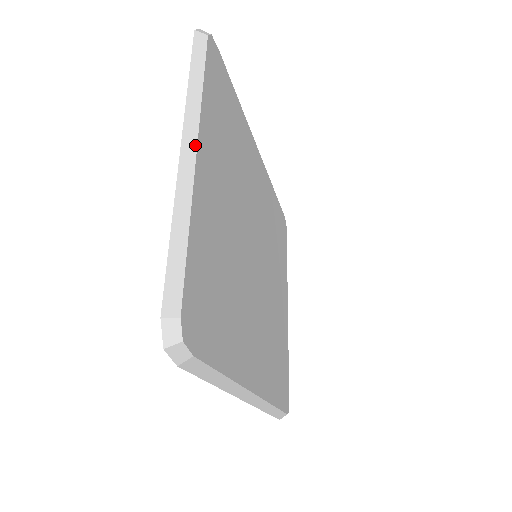
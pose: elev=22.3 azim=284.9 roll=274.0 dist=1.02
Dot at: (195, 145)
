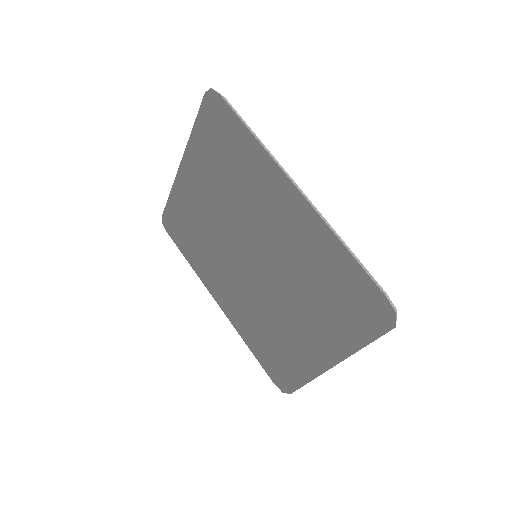
Dot at: (338, 358)
